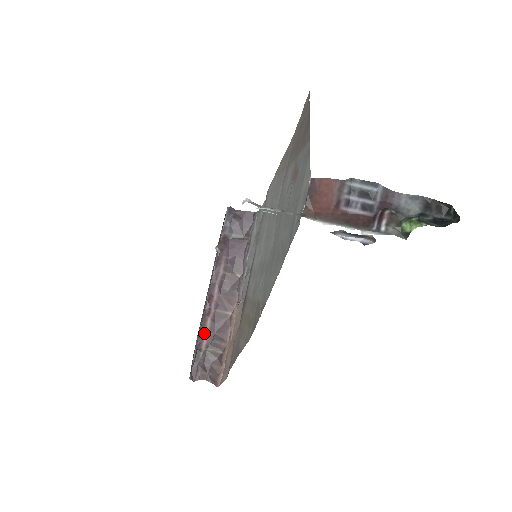
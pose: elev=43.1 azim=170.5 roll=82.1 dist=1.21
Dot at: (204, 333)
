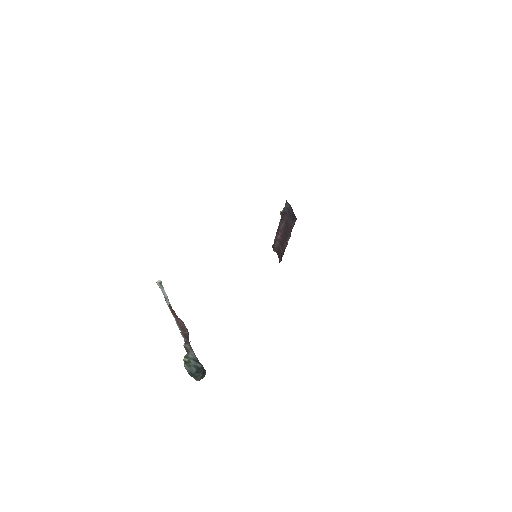
Dot at: (276, 239)
